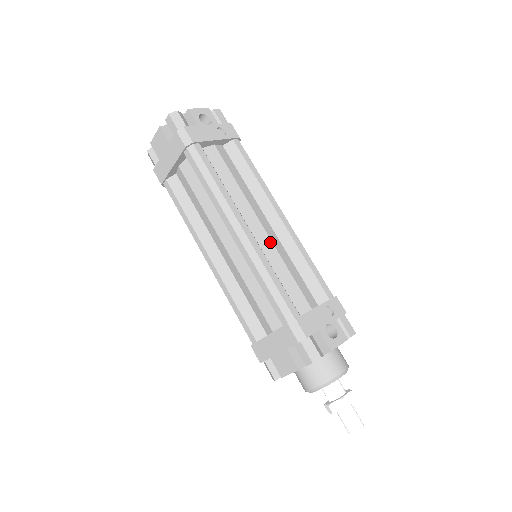
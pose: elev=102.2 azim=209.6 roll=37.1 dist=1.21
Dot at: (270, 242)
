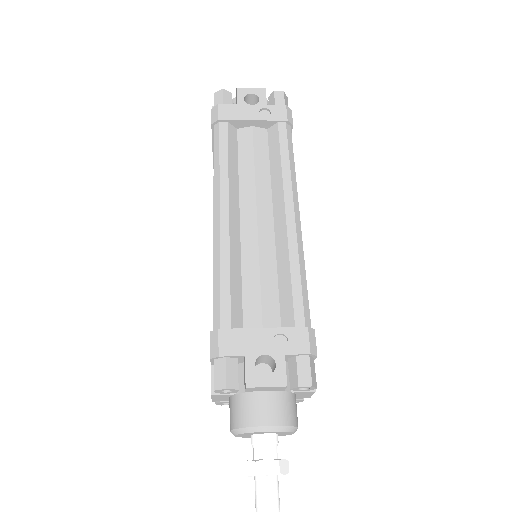
Dot at: (255, 238)
